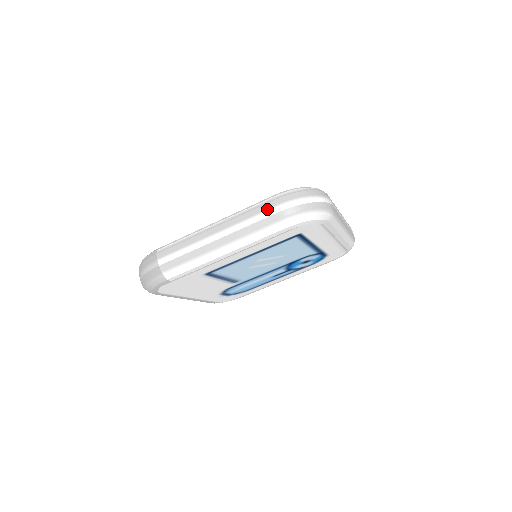
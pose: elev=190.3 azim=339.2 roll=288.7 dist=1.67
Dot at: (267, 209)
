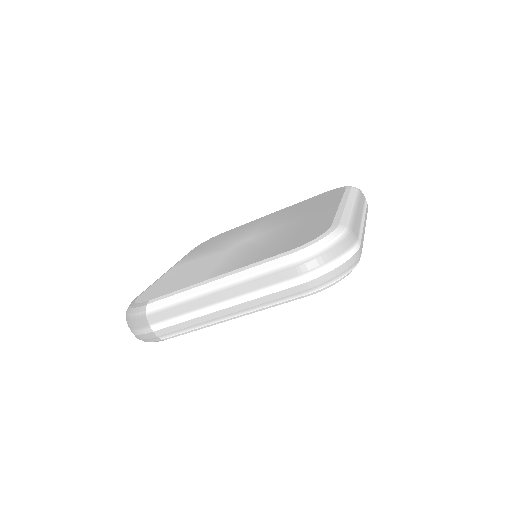
Dot at: (282, 280)
